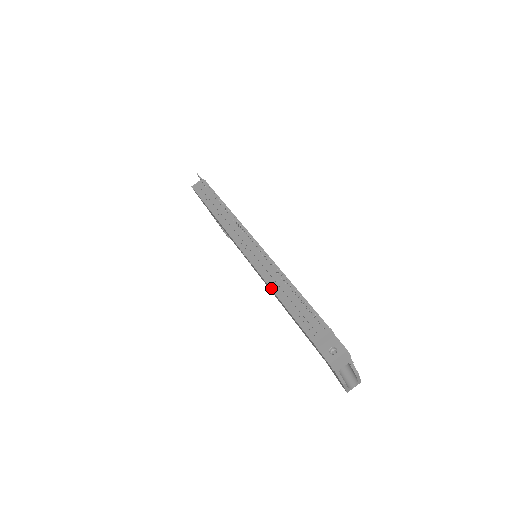
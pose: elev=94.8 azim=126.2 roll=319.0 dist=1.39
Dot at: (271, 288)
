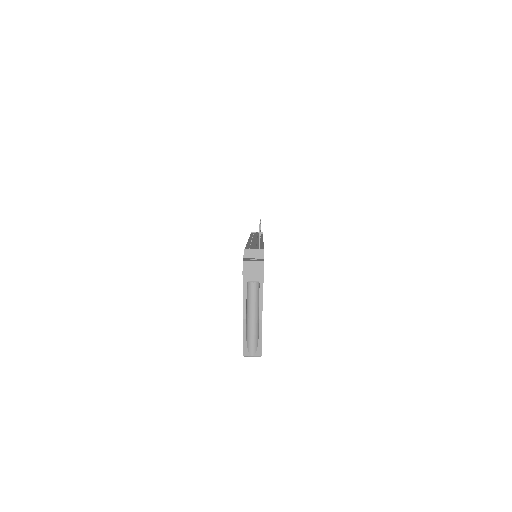
Dot at: (247, 244)
